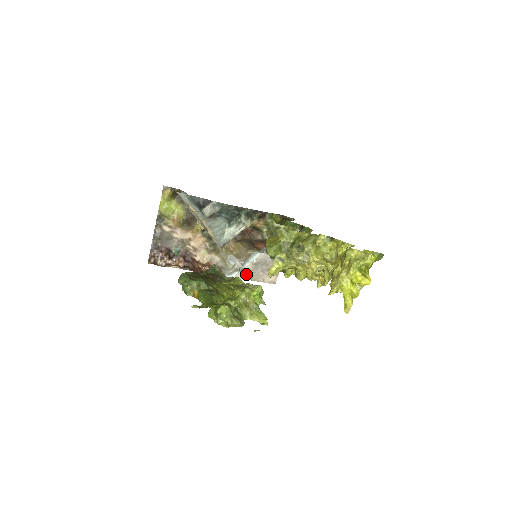
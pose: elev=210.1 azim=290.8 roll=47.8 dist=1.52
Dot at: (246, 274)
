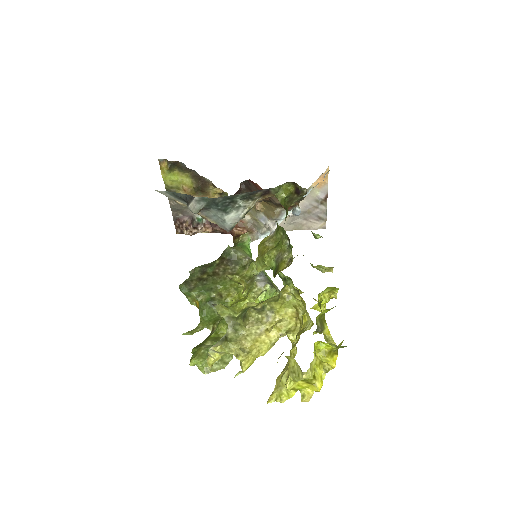
Dot at: (286, 225)
